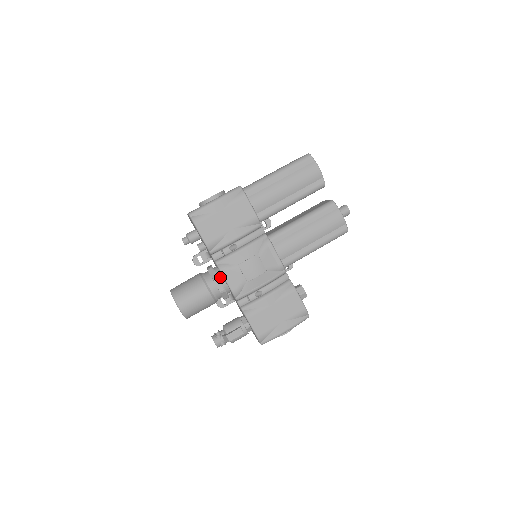
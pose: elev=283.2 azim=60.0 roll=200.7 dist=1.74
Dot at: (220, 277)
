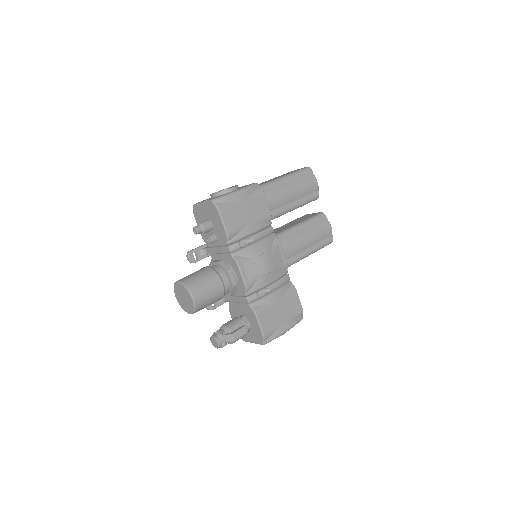
Dot at: (232, 270)
